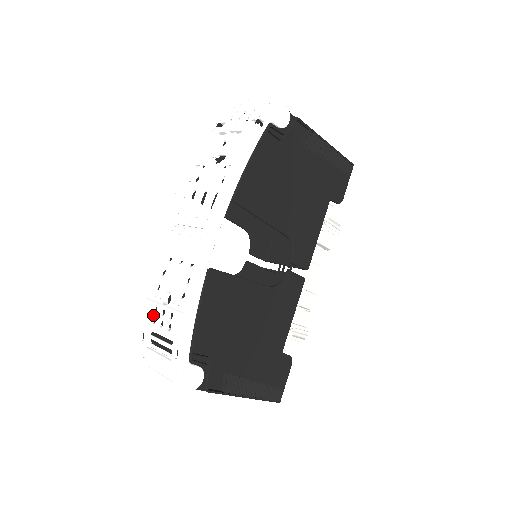
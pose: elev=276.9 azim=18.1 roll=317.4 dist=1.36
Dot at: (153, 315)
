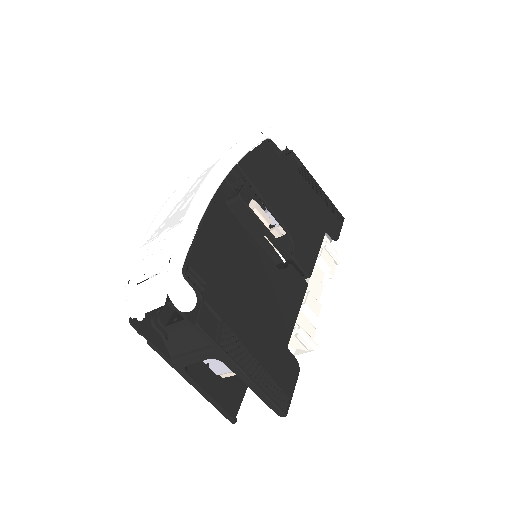
Dot at: (146, 252)
